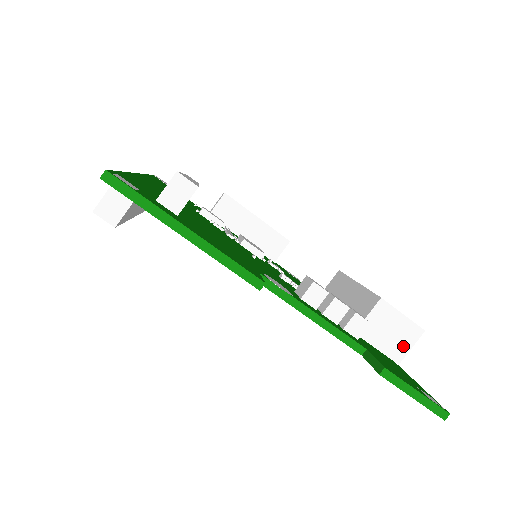
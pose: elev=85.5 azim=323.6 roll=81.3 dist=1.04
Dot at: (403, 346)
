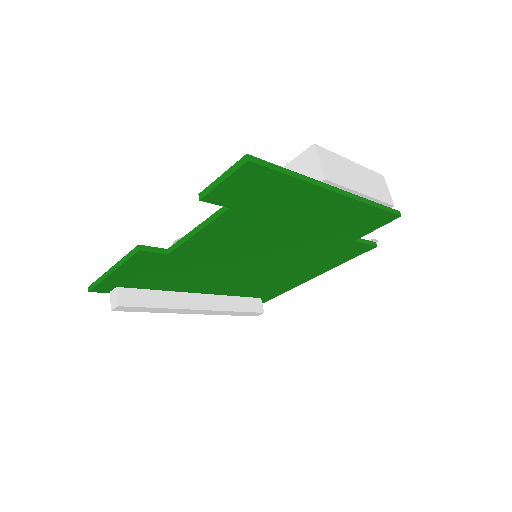
Dot at: (314, 169)
